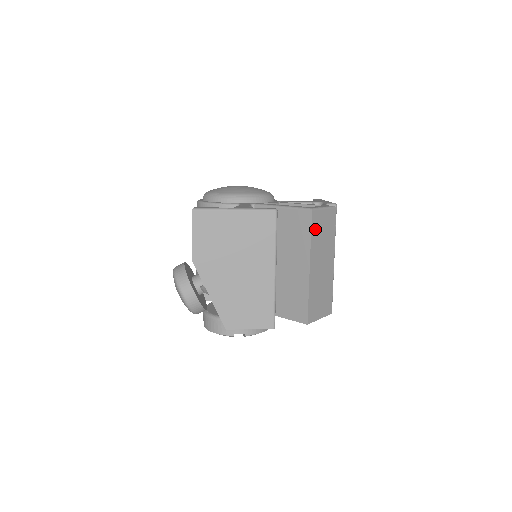
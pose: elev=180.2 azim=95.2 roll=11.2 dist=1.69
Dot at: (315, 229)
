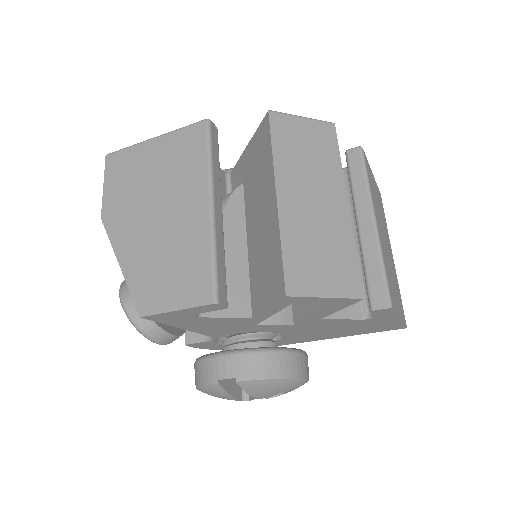
Dot at: (282, 139)
